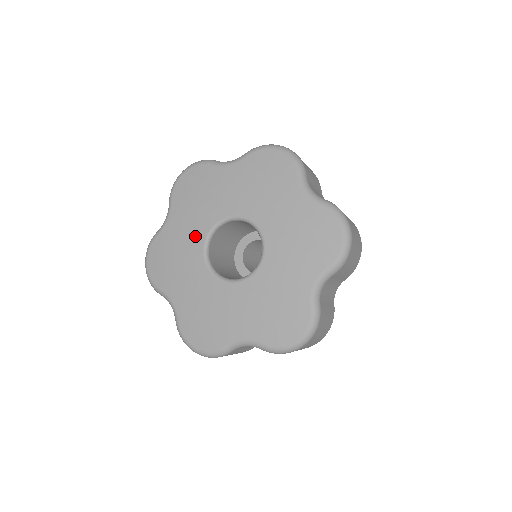
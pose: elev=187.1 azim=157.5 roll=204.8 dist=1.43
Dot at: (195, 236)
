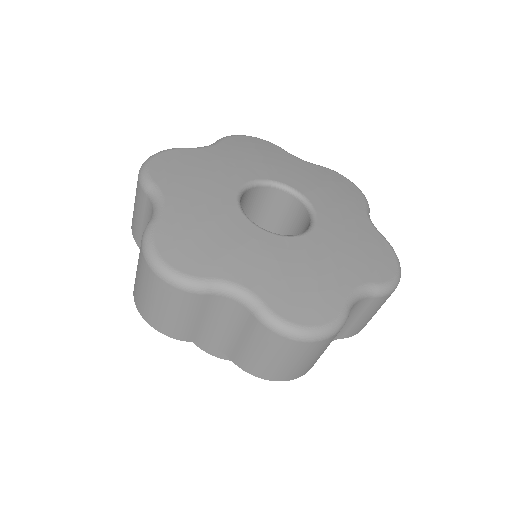
Dot at: (222, 205)
